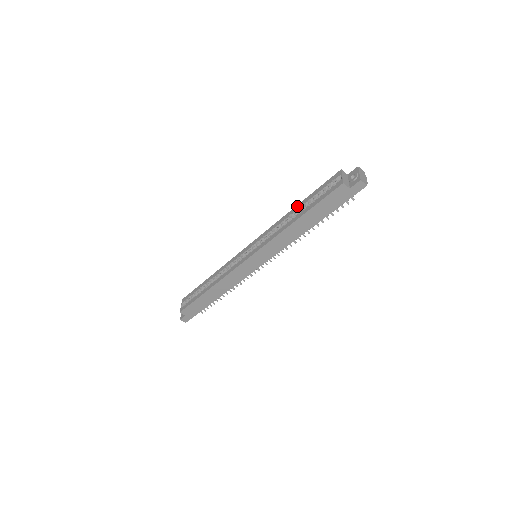
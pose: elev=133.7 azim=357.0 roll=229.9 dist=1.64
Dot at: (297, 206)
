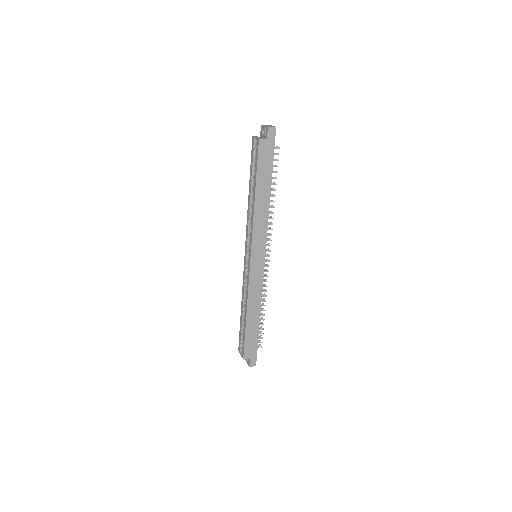
Dot at: (249, 190)
